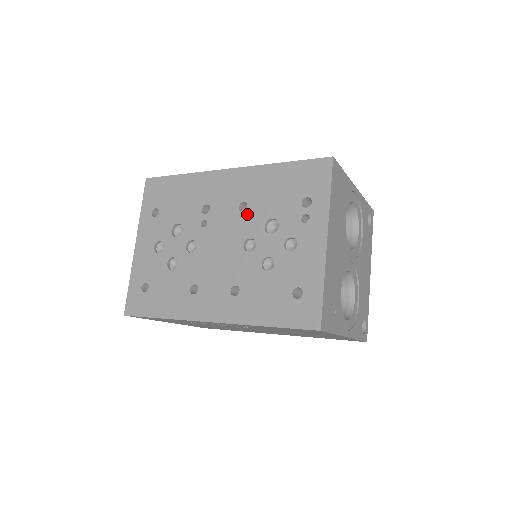
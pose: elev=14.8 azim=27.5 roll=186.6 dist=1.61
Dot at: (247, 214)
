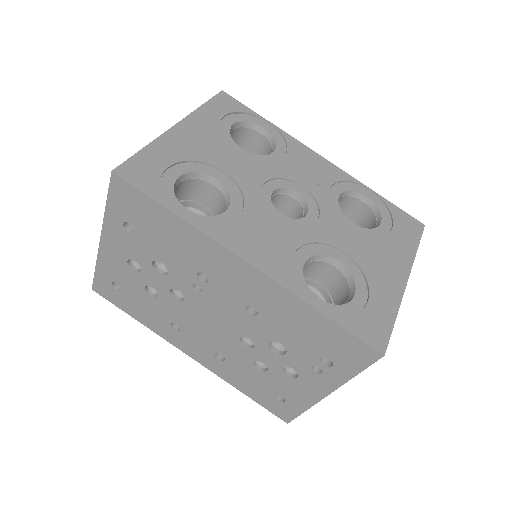
Dot at: (254, 320)
